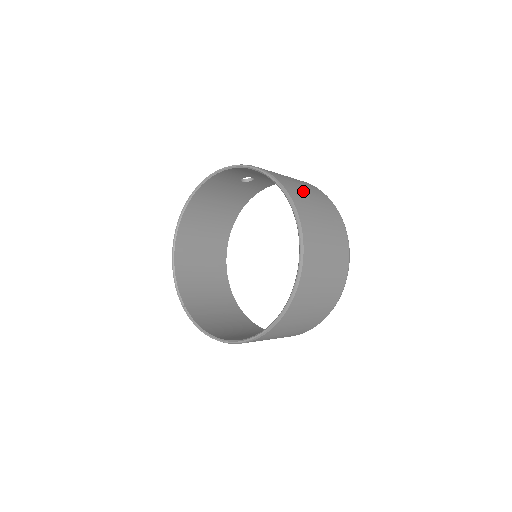
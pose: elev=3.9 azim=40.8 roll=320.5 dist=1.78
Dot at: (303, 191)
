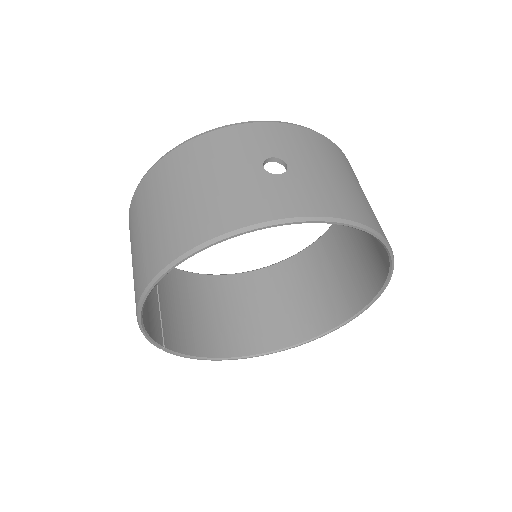
Dot at: occluded
